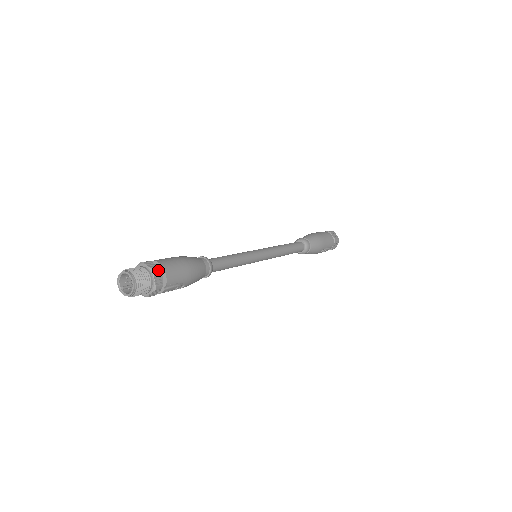
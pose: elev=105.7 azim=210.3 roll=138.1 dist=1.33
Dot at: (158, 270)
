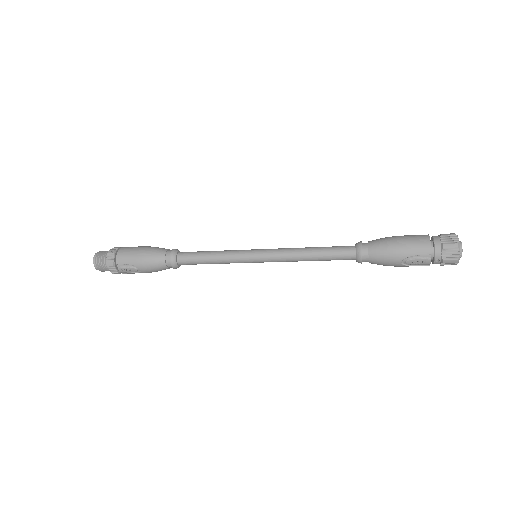
Dot at: (115, 252)
